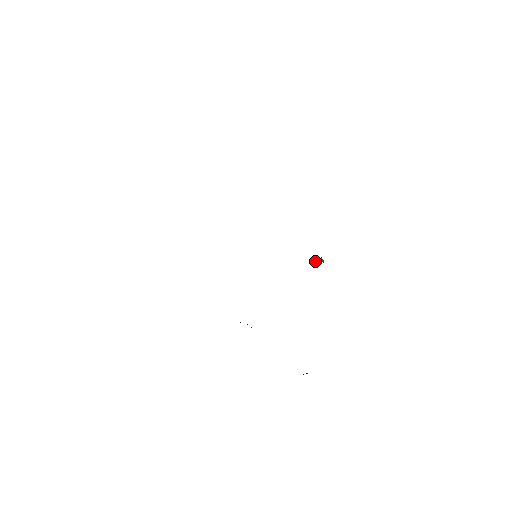
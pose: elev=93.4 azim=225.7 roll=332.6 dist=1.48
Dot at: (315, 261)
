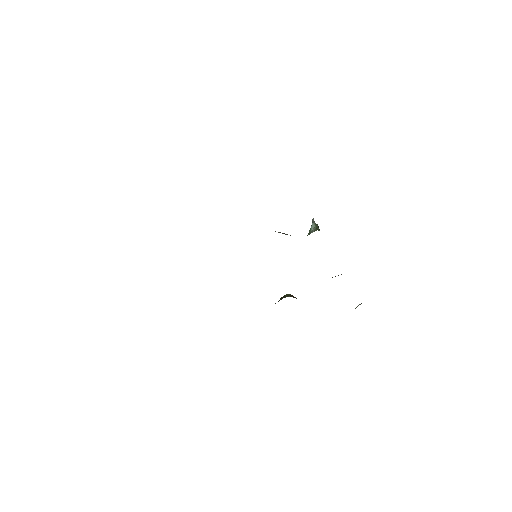
Dot at: (309, 233)
